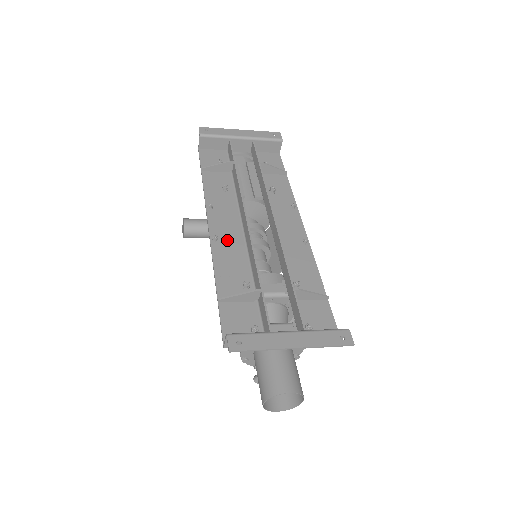
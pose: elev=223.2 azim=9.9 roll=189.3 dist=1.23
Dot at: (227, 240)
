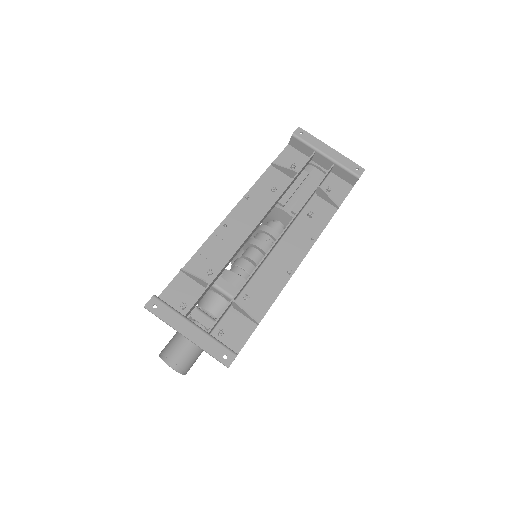
Dot at: (233, 231)
